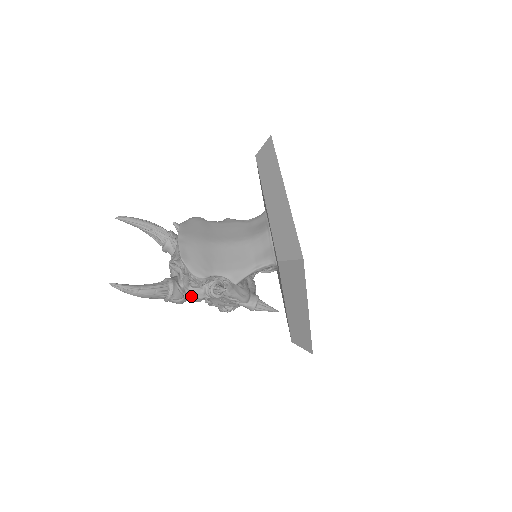
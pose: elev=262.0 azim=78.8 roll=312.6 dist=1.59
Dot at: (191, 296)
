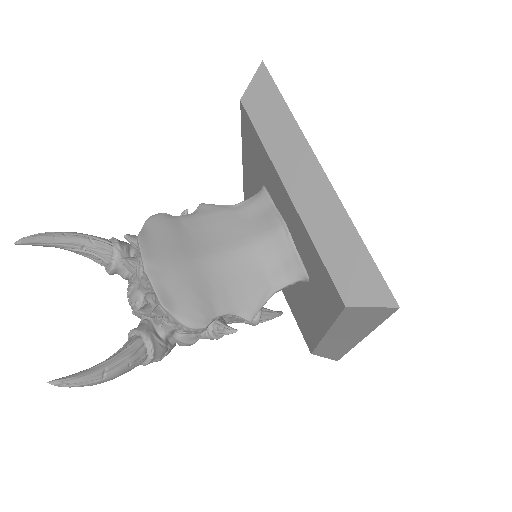
Dot at: (177, 343)
